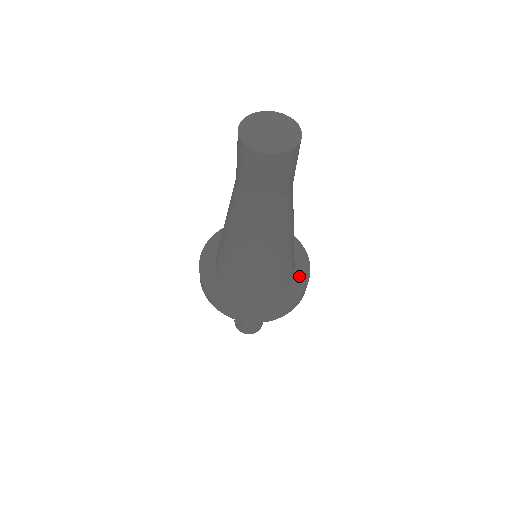
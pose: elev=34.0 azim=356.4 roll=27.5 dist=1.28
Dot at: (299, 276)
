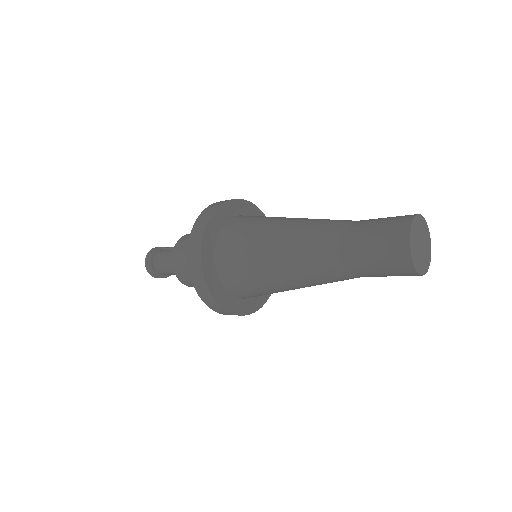
Dot at: (257, 300)
